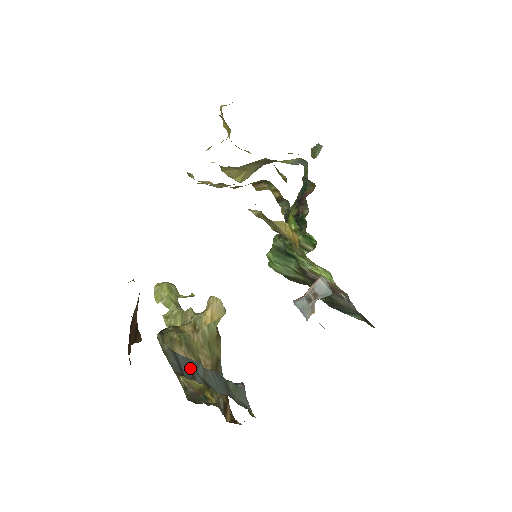
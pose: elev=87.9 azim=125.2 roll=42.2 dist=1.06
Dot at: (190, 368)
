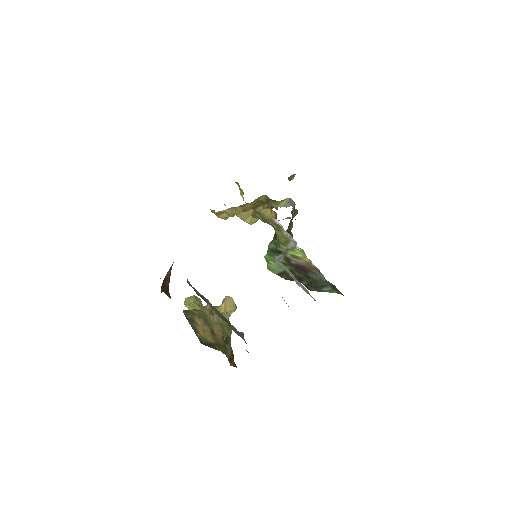
Dot at: (201, 295)
